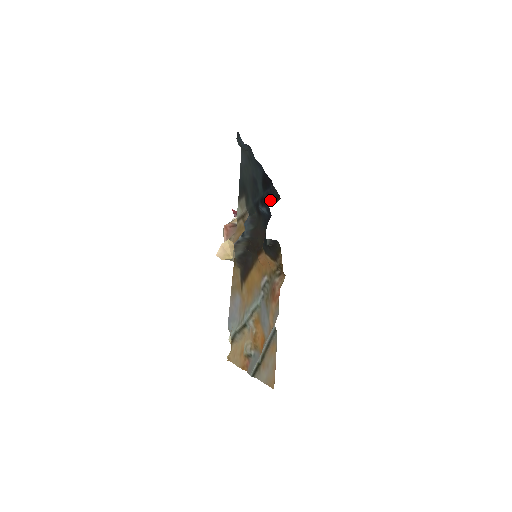
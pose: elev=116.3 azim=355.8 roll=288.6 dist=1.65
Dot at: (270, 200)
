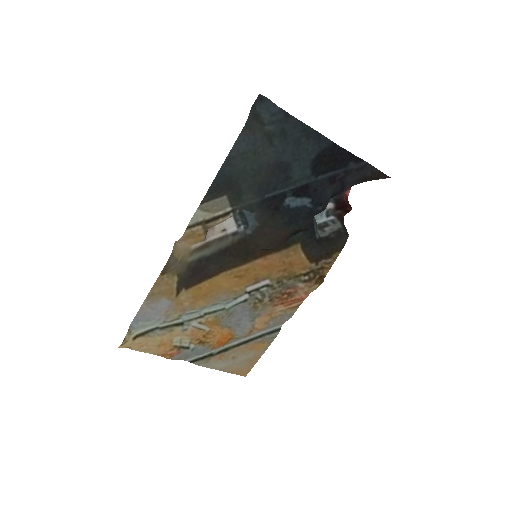
Dot at: (360, 178)
